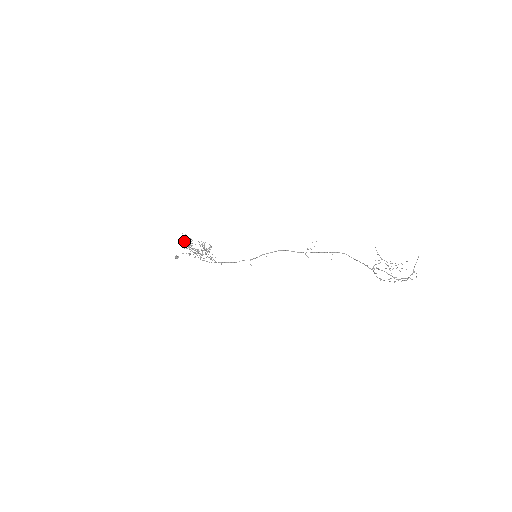
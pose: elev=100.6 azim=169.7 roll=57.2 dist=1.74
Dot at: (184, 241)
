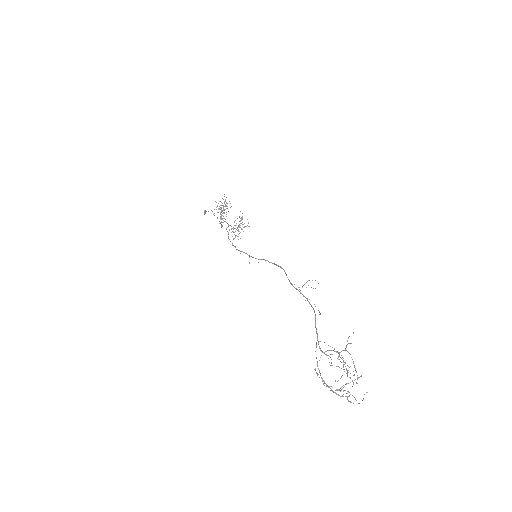
Dot at: (219, 201)
